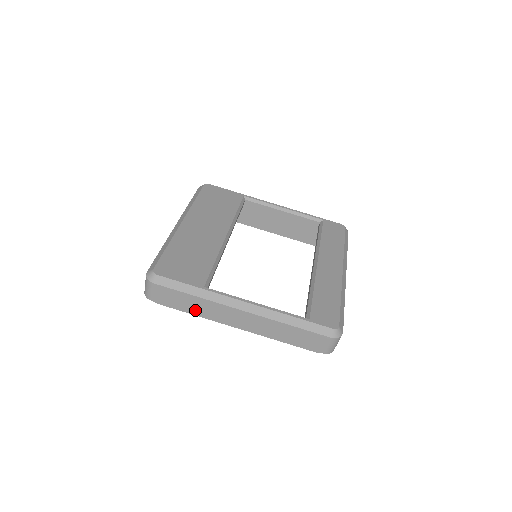
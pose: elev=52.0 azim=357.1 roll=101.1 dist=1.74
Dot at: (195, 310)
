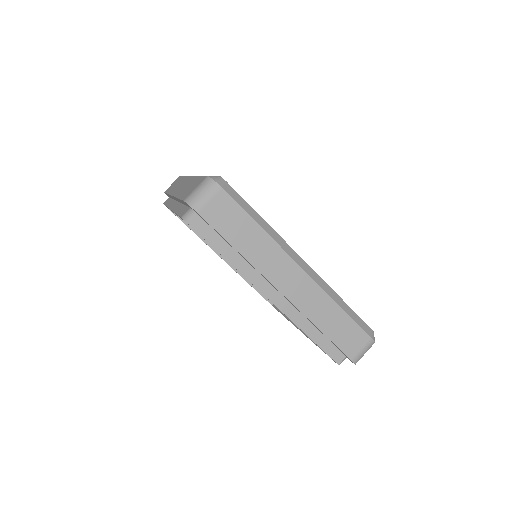
Dot at: occluded
